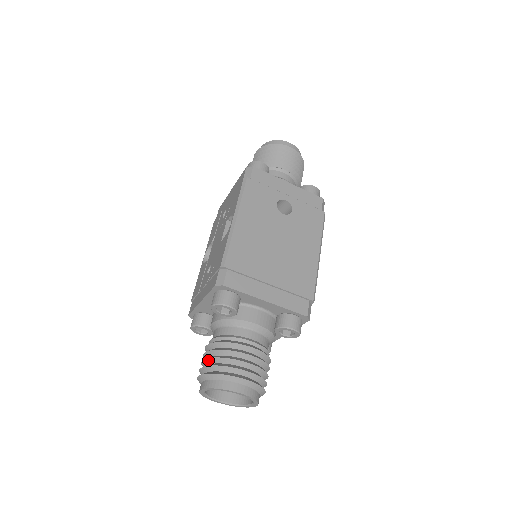
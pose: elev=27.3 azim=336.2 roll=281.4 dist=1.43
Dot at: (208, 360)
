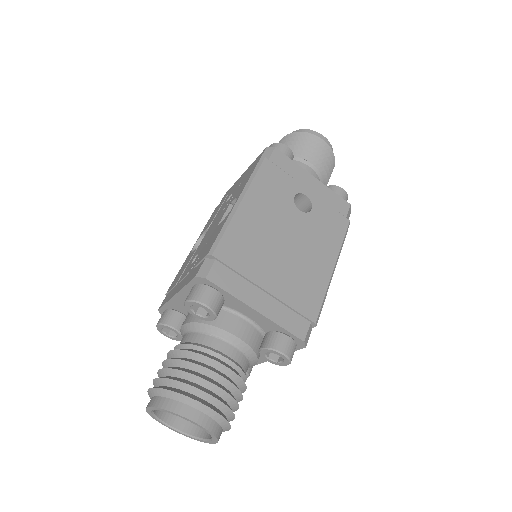
Dot at: (166, 370)
